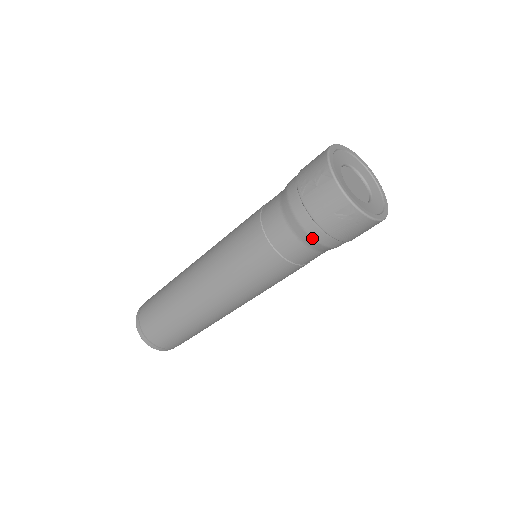
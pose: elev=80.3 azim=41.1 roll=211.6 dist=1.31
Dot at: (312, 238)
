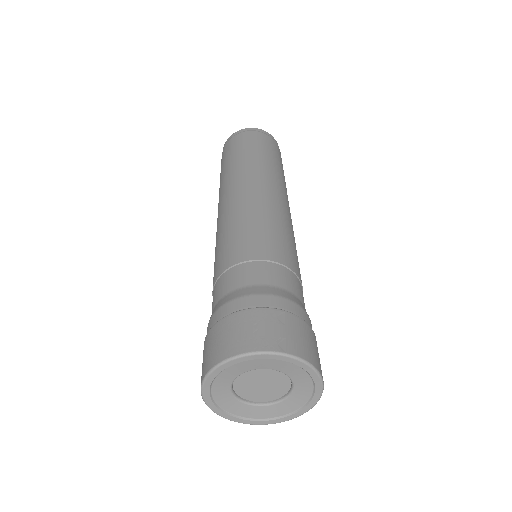
Dot at: occluded
